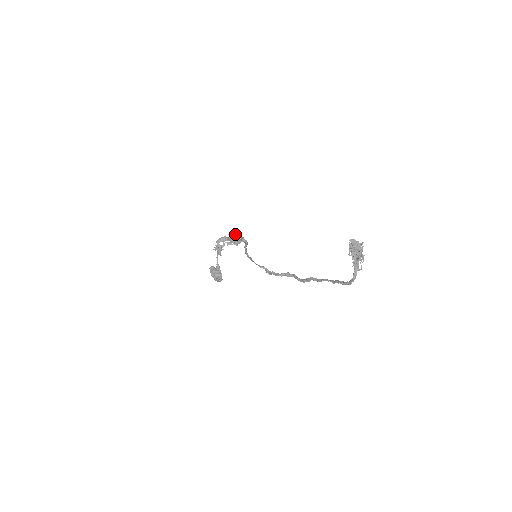
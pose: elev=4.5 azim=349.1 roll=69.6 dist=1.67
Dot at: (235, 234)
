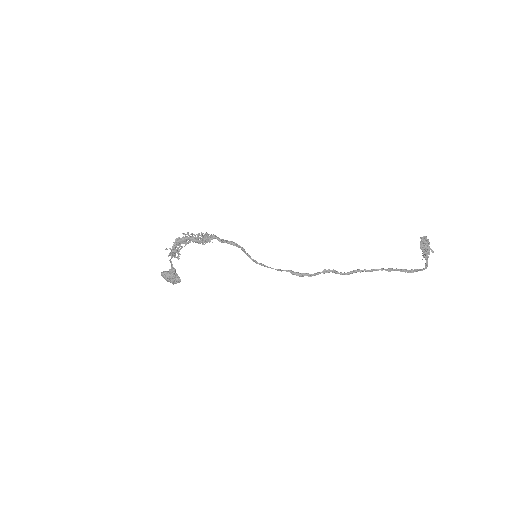
Dot at: (198, 233)
